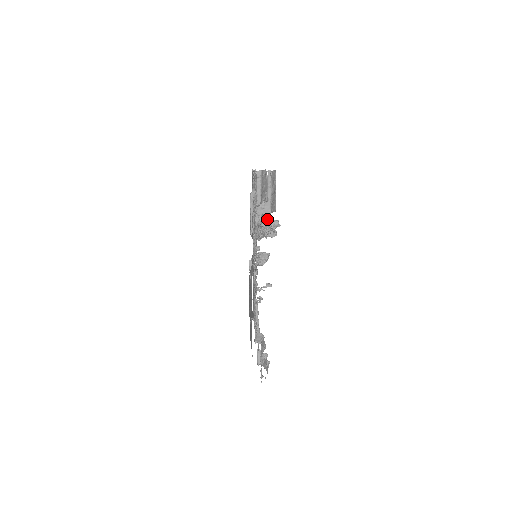
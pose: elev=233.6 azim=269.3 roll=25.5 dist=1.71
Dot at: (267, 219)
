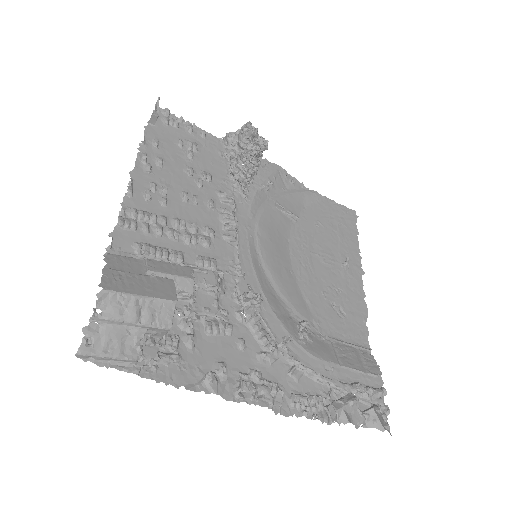
Dot at: (237, 134)
